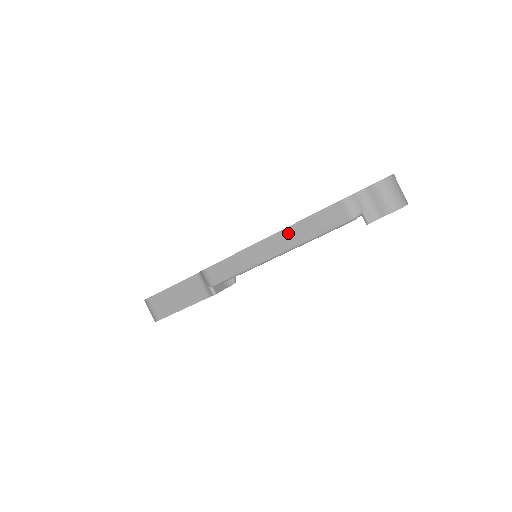
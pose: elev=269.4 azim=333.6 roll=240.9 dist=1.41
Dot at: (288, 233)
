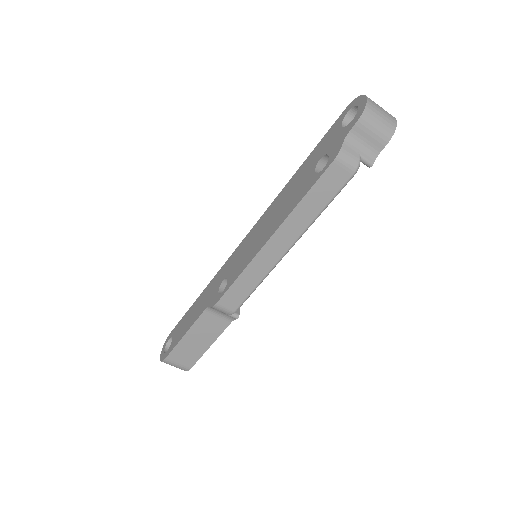
Dot at: (290, 223)
